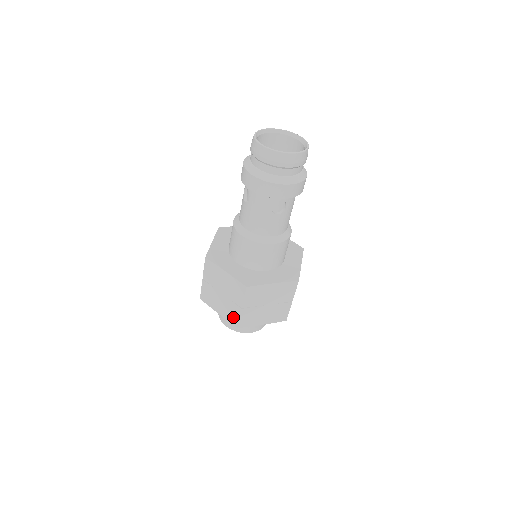
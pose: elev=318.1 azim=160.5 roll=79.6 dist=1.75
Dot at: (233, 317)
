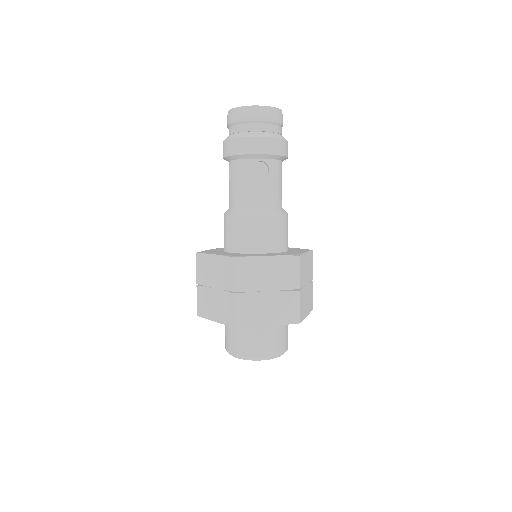
Dot at: (228, 314)
